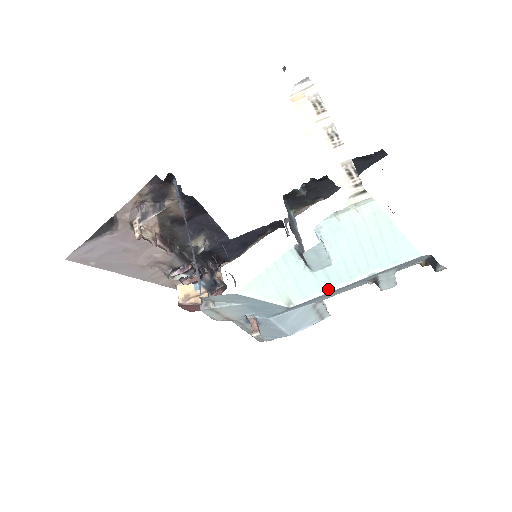
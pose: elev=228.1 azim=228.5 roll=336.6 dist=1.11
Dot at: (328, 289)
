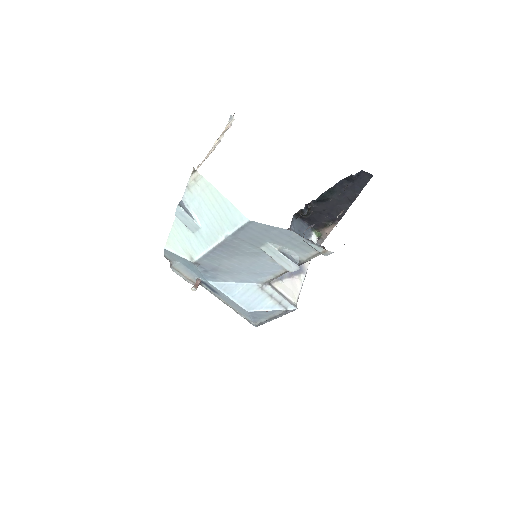
Dot at: (207, 248)
